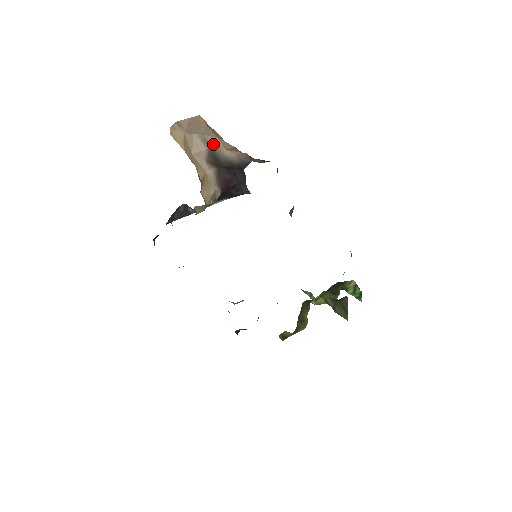
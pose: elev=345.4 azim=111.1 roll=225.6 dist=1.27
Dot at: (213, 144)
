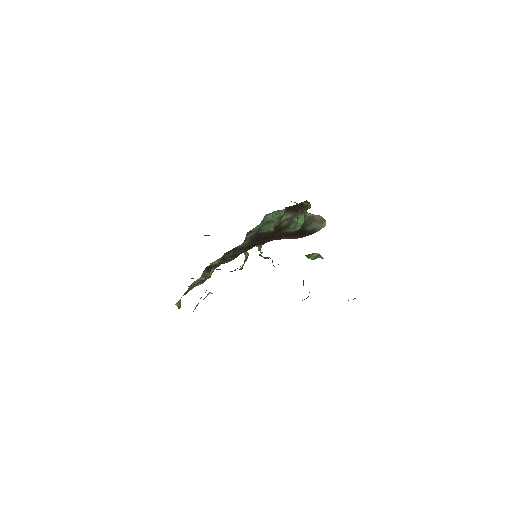
Dot at: occluded
